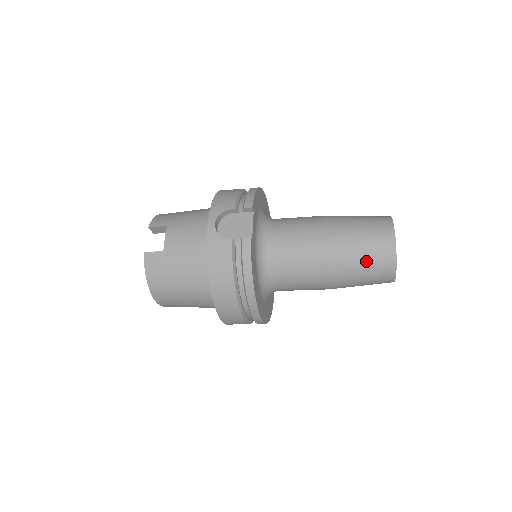
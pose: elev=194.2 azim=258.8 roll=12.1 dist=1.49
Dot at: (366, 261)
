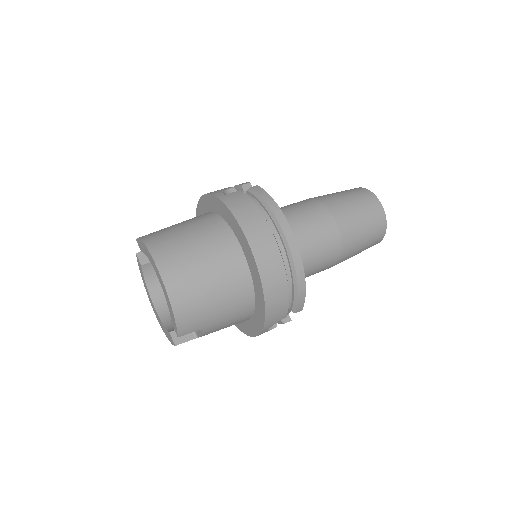
Dot at: occluded
